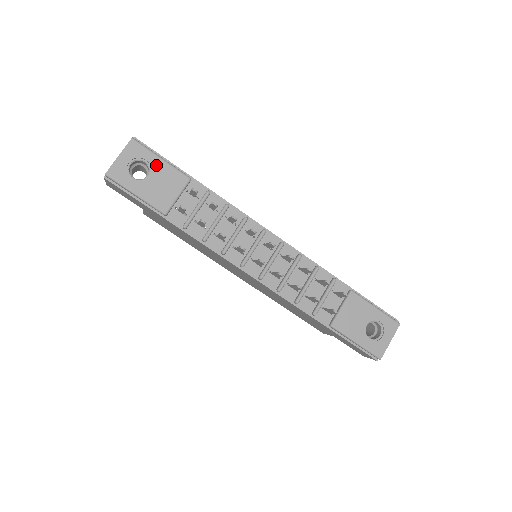
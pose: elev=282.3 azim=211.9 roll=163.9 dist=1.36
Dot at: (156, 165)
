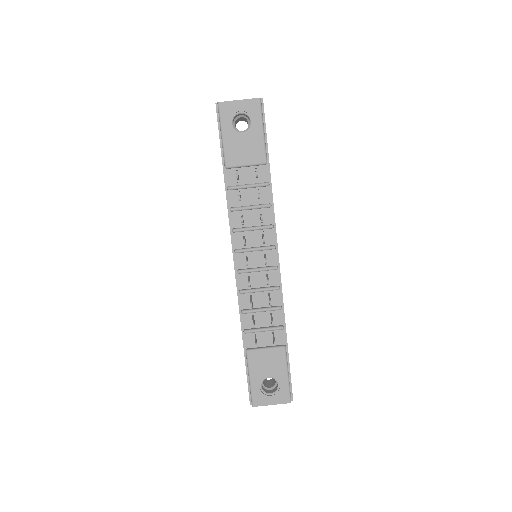
Dot at: (255, 131)
